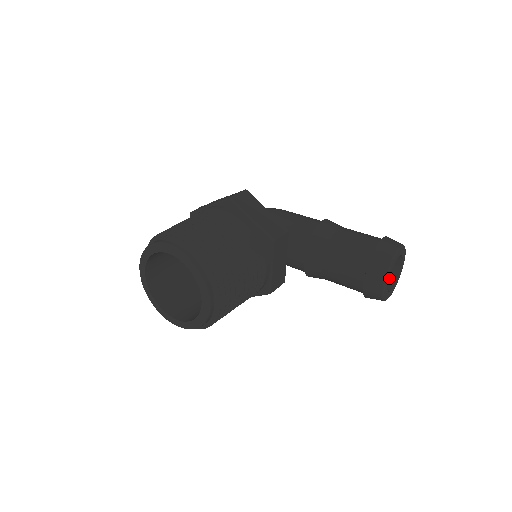
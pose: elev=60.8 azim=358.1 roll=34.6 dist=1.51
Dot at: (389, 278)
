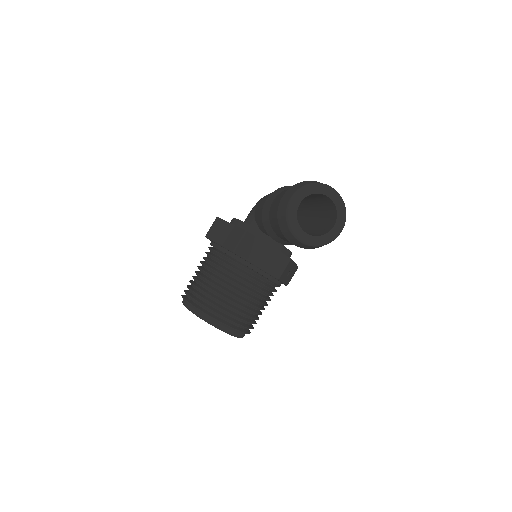
Dot at: (333, 212)
